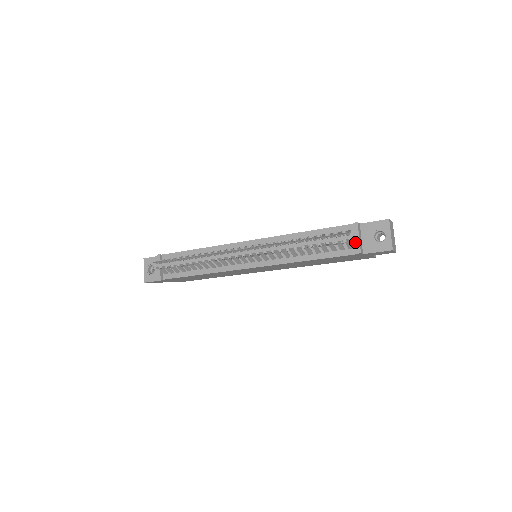
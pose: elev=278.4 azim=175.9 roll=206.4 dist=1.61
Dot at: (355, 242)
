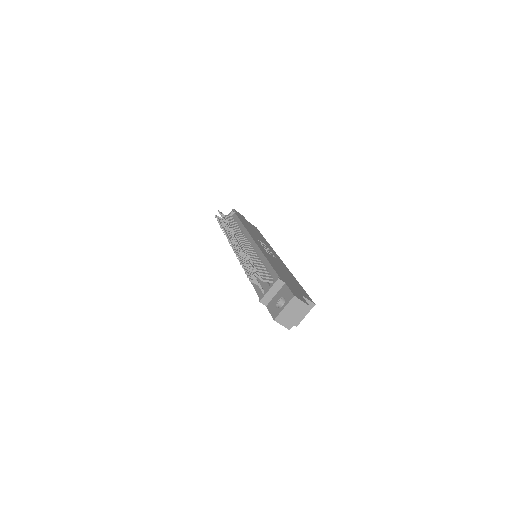
Dot at: (265, 291)
